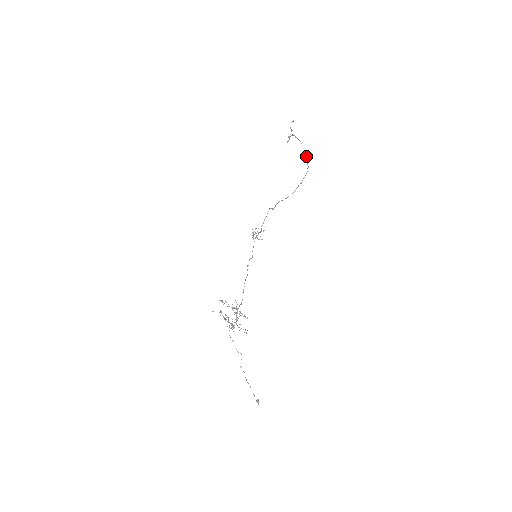
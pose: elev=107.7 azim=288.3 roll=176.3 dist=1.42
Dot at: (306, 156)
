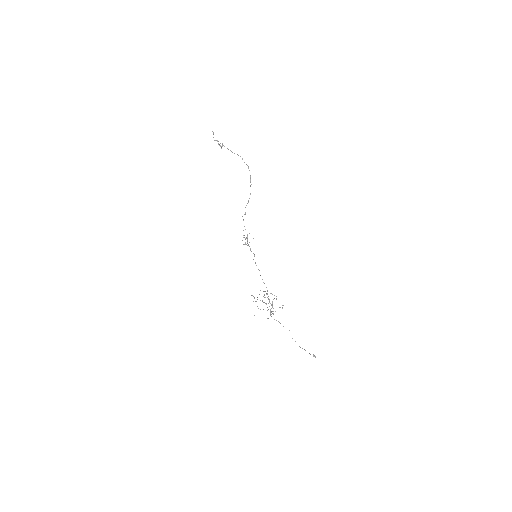
Dot at: occluded
